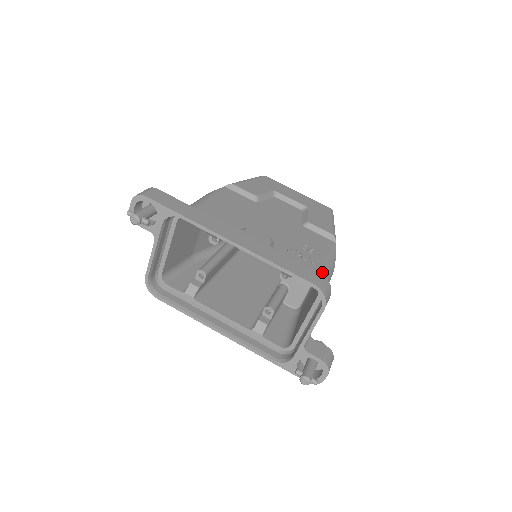
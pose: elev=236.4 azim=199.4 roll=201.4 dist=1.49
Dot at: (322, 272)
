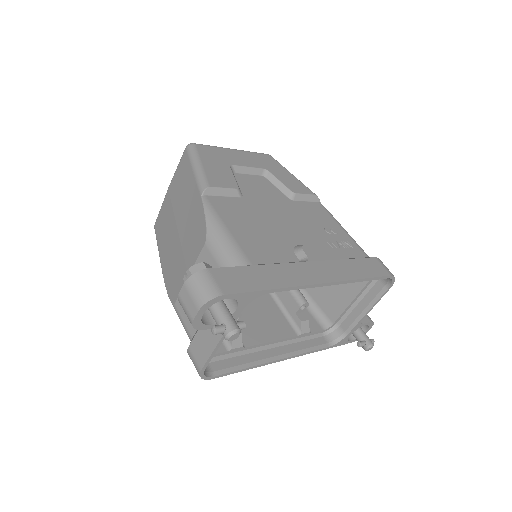
Dot at: (364, 252)
